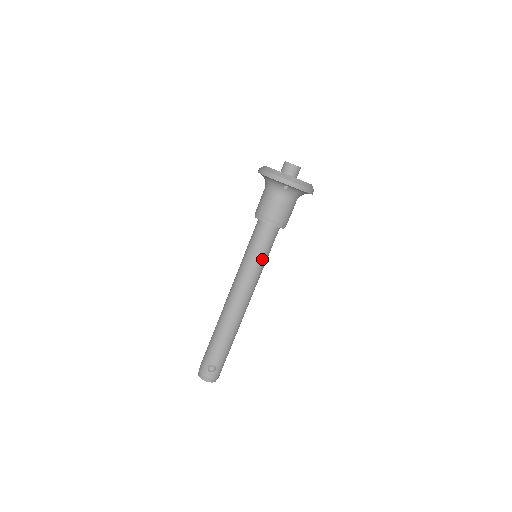
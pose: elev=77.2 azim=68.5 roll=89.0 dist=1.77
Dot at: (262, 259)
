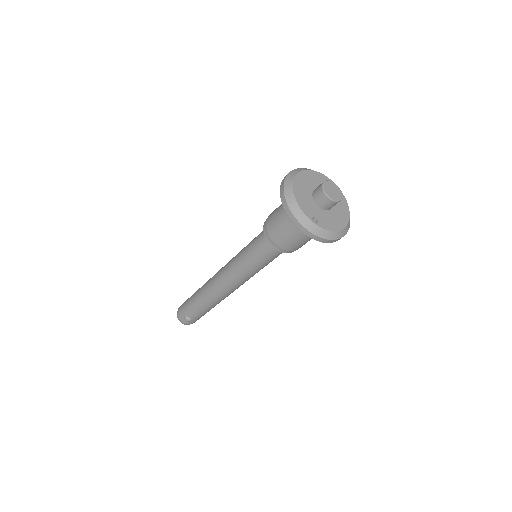
Dot at: (259, 267)
